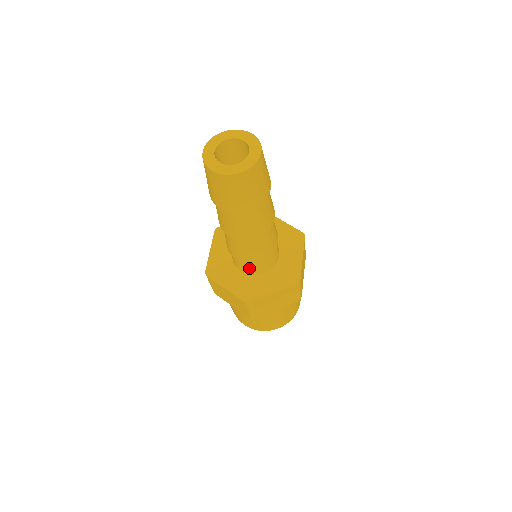
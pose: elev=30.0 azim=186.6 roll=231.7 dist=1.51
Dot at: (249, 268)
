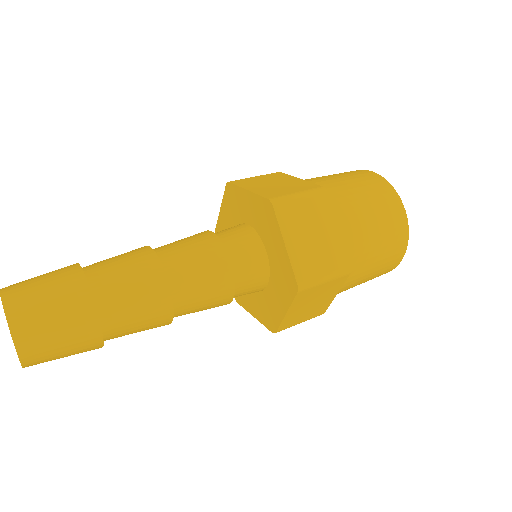
Dot at: occluded
